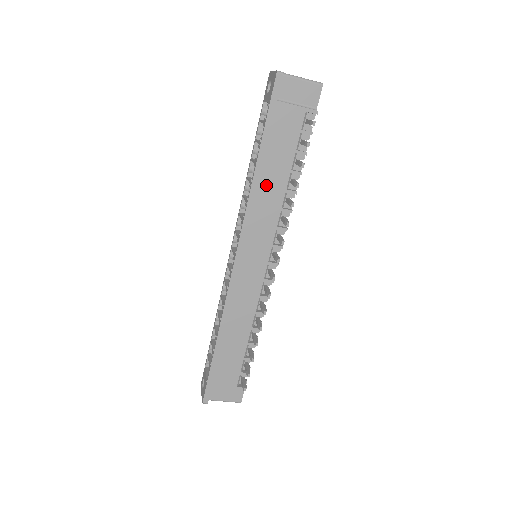
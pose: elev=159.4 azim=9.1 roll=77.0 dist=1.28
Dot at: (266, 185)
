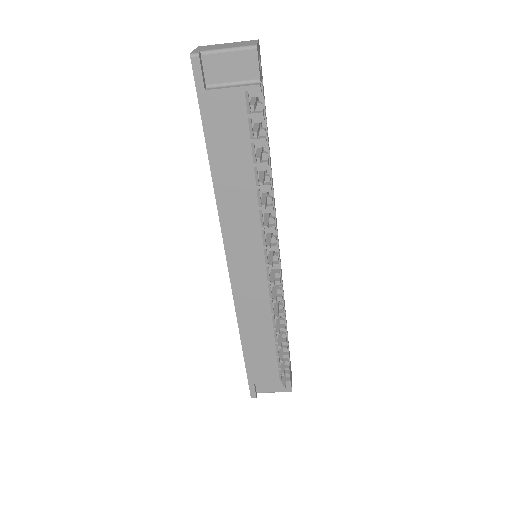
Dot at: (231, 188)
